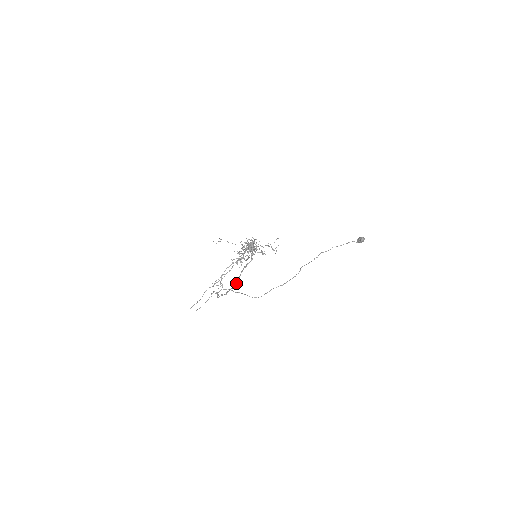
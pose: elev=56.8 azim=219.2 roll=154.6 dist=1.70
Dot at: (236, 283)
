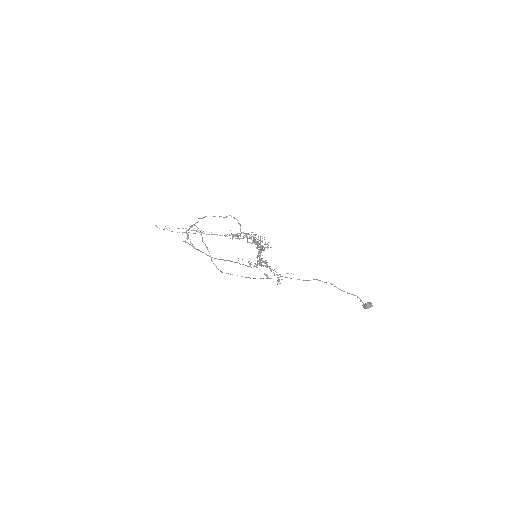
Dot at: (215, 258)
